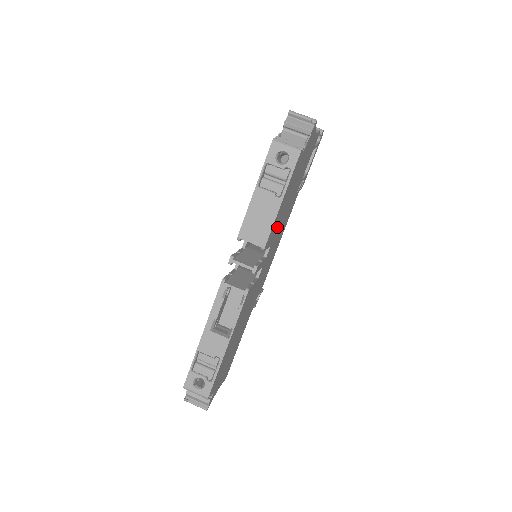
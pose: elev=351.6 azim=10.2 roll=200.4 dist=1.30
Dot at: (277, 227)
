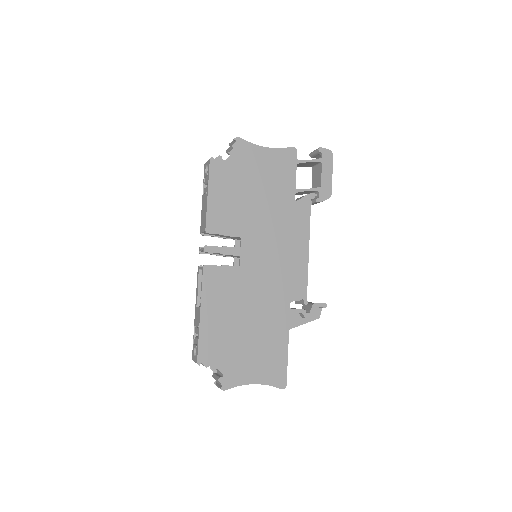
Dot at: (241, 222)
